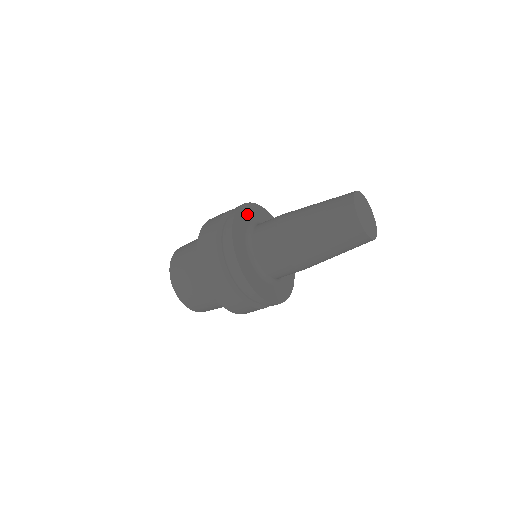
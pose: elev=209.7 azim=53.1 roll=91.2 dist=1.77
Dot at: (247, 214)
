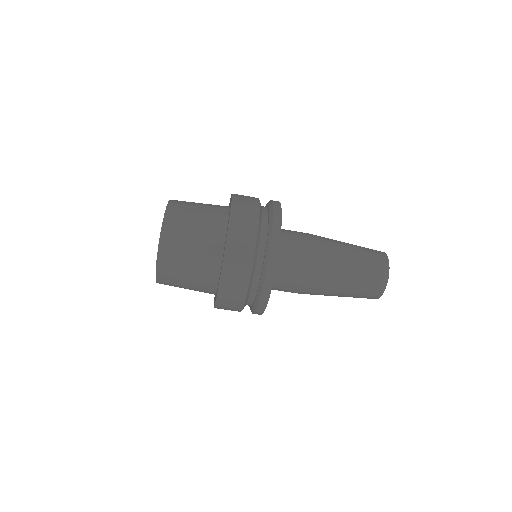
Dot at: occluded
